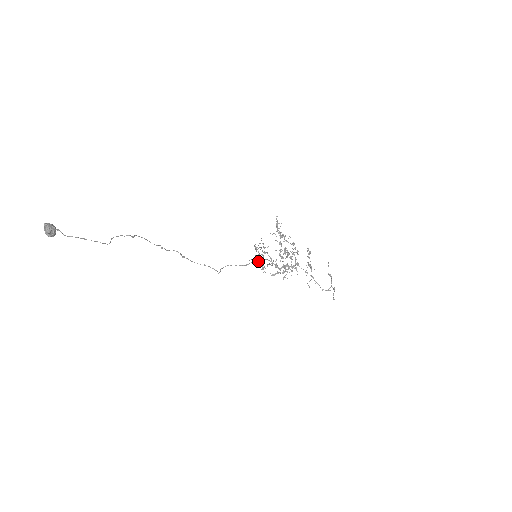
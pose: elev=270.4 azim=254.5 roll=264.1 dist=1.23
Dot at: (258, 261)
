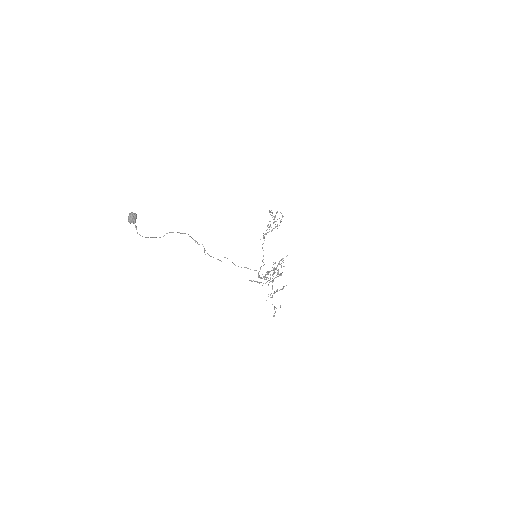
Dot at: (250, 269)
